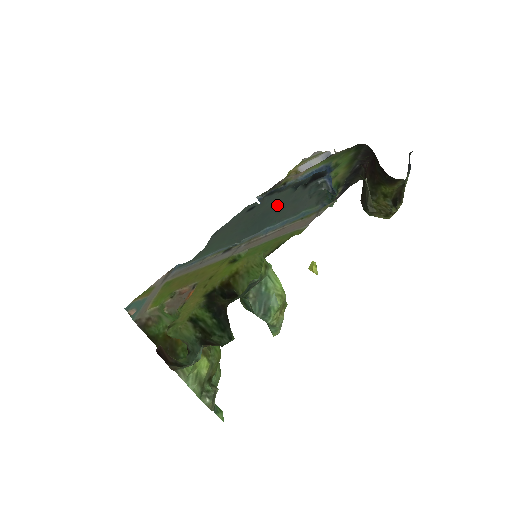
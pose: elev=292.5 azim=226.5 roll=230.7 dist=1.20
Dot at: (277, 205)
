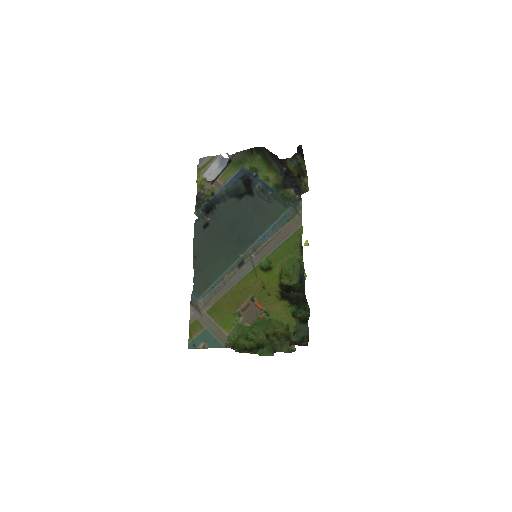
Dot at: (237, 215)
